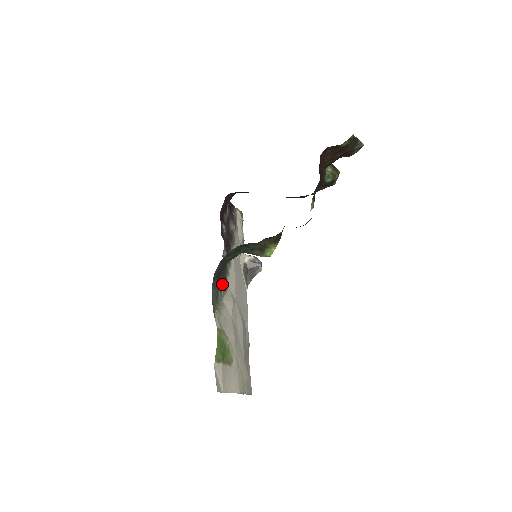
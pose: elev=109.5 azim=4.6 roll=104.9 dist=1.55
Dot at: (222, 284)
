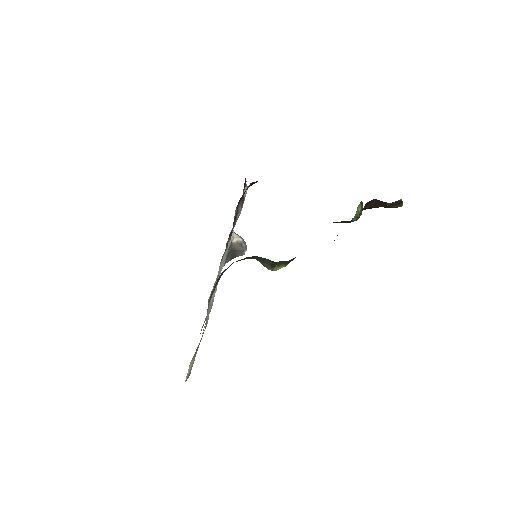
Dot at: occluded
